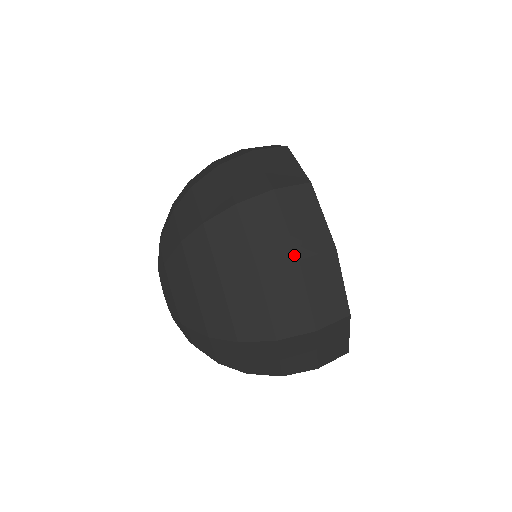
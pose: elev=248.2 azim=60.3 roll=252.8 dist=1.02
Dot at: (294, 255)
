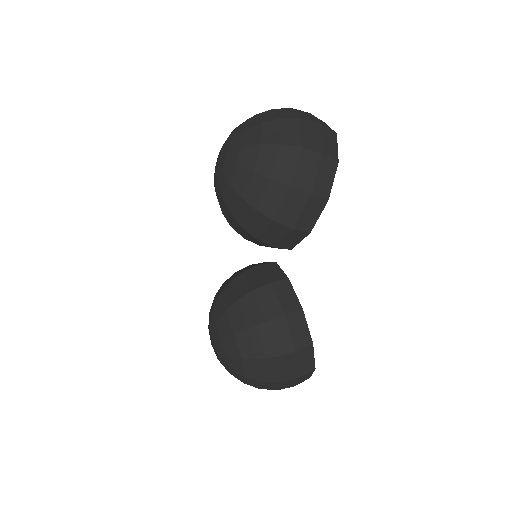
Dot at: occluded
